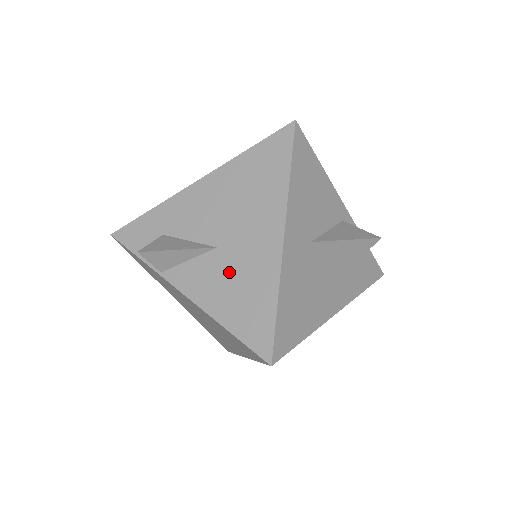
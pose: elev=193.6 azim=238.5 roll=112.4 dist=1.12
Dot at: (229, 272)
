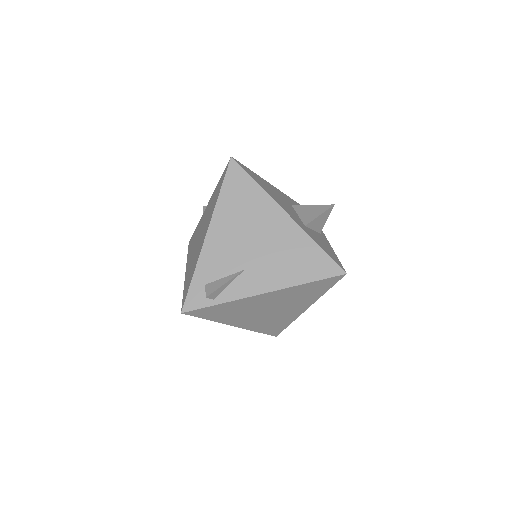
Dot at: occluded
